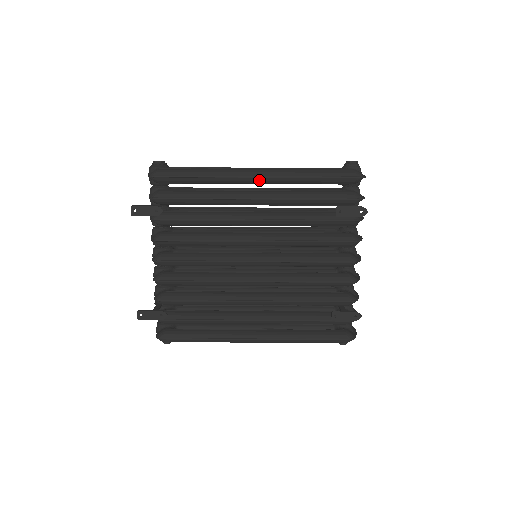
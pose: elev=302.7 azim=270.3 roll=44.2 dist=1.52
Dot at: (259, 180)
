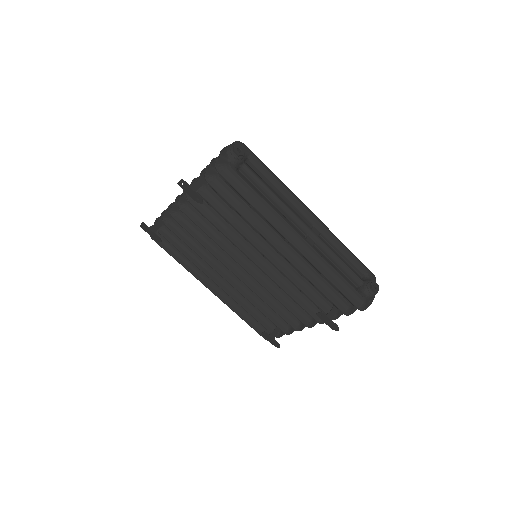
Dot at: (293, 246)
